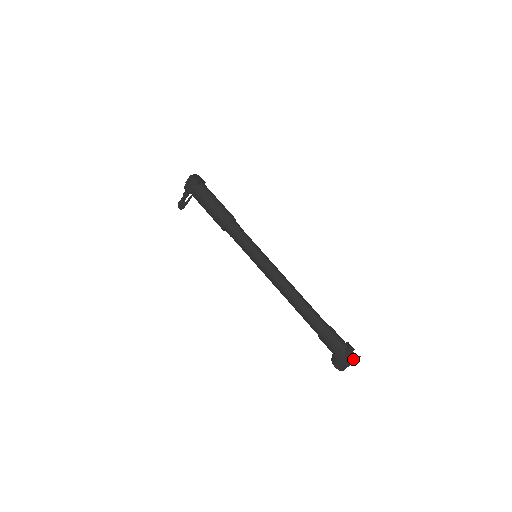
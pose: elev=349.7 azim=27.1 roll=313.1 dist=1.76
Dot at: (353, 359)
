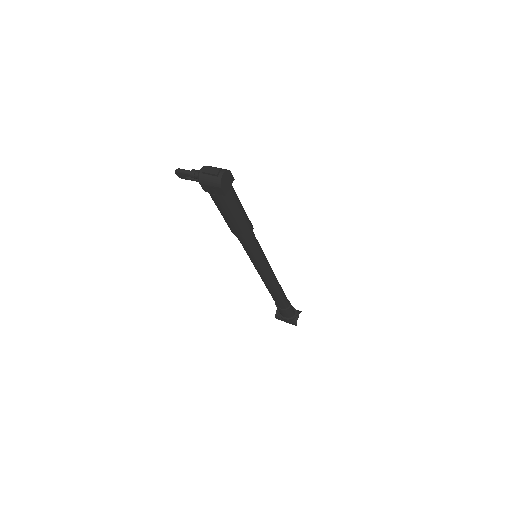
Dot at: occluded
